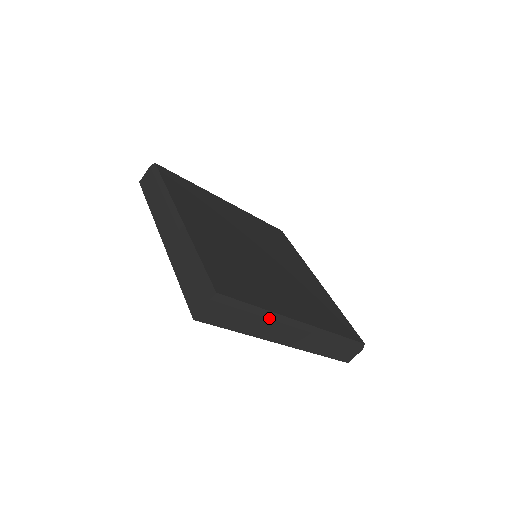
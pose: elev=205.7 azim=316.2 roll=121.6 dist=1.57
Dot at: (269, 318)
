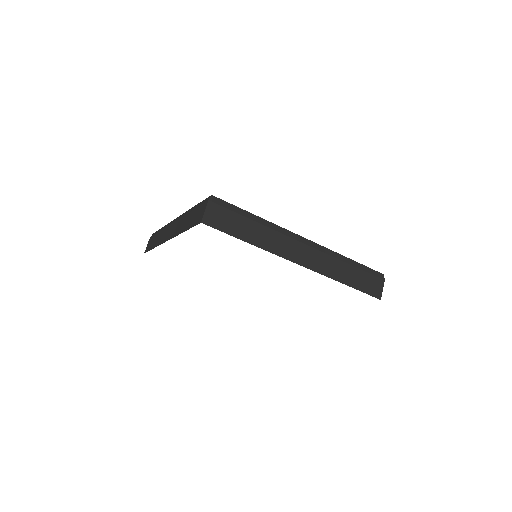
Dot at: (270, 228)
